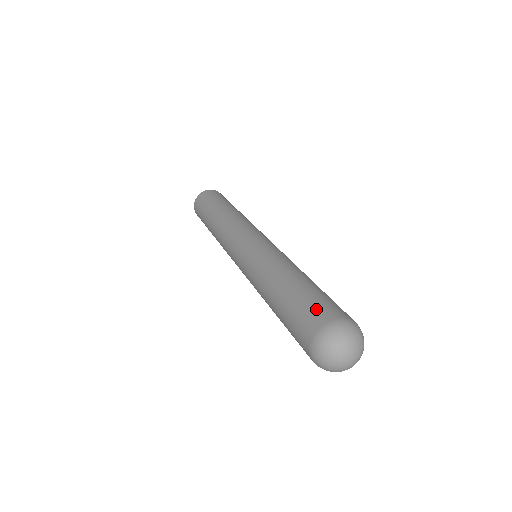
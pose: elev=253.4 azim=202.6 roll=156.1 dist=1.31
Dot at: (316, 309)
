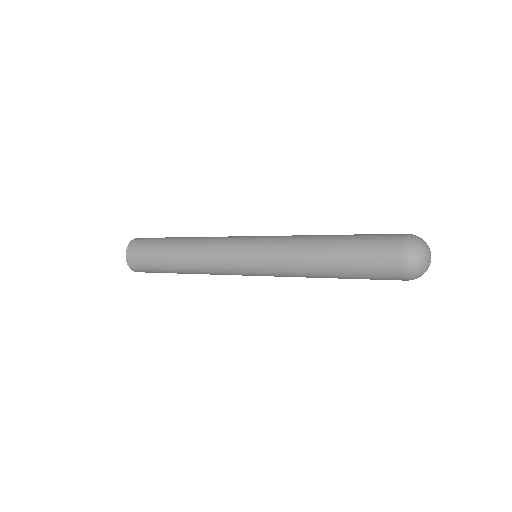
Dot at: (386, 234)
